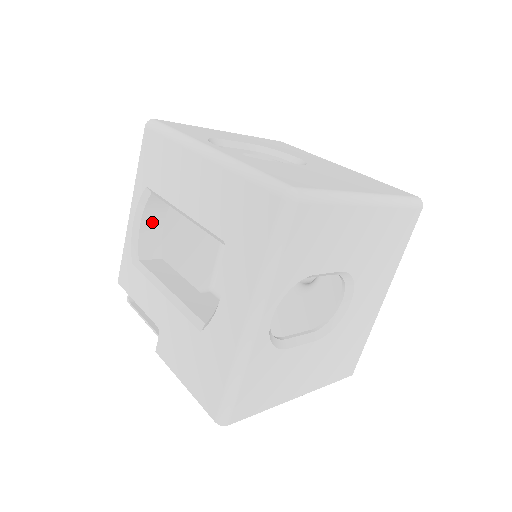
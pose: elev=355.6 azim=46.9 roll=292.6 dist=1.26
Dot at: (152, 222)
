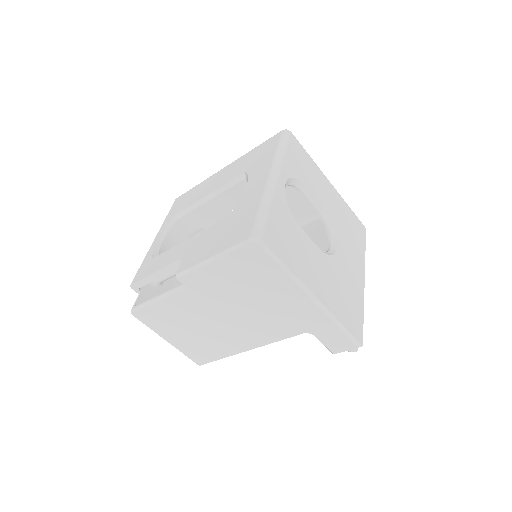
Dot at: (171, 246)
